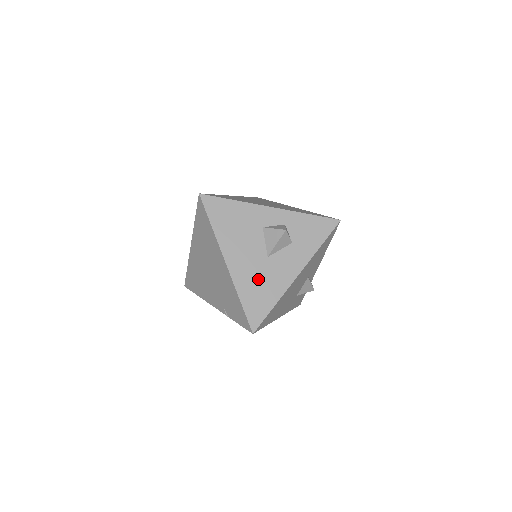
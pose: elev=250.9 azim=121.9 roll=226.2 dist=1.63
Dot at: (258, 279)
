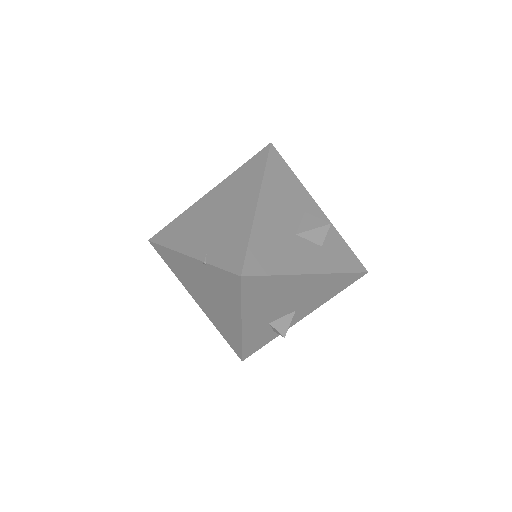
Dot at: (277, 240)
